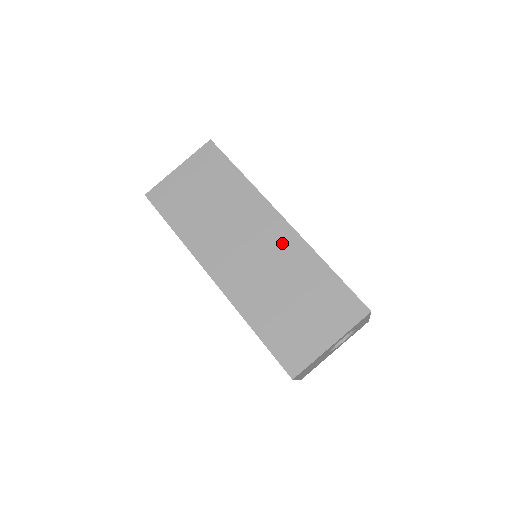
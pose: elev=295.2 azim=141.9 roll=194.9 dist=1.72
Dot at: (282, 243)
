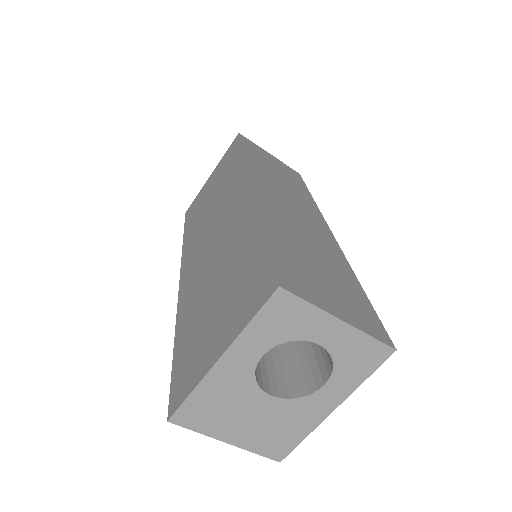
Dot at: (238, 215)
